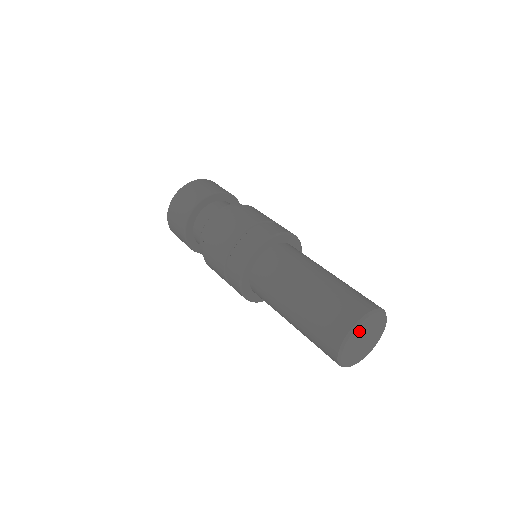
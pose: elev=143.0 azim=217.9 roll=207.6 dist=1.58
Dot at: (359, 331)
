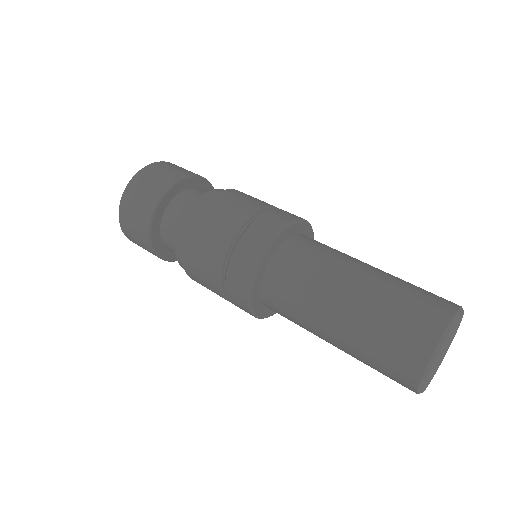
Dot at: (451, 331)
